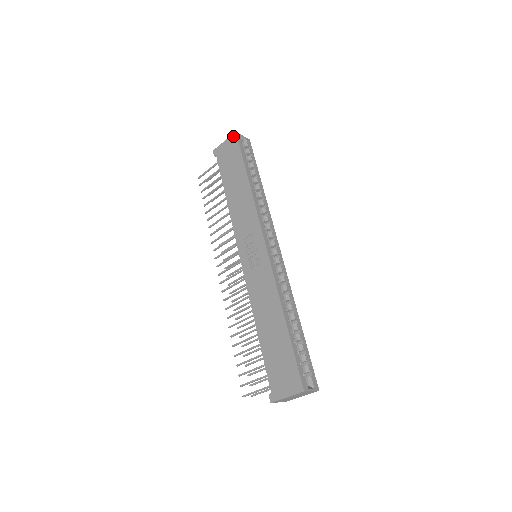
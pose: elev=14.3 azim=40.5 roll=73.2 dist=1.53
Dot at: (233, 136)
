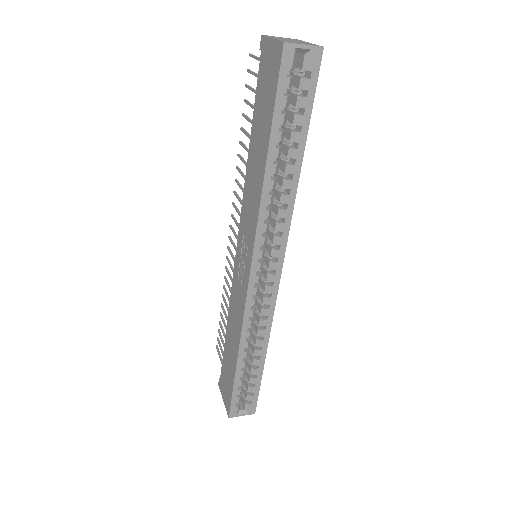
Dot at: (279, 47)
